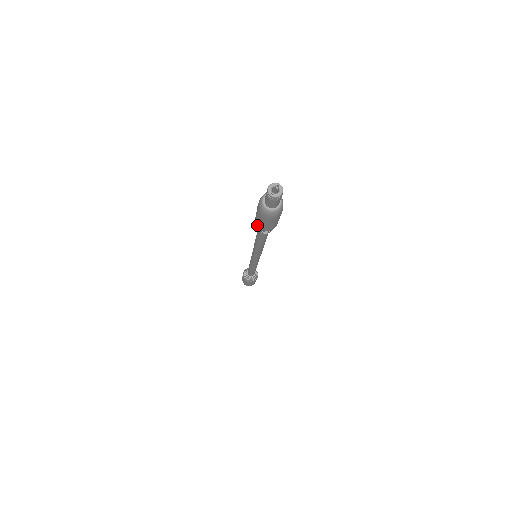
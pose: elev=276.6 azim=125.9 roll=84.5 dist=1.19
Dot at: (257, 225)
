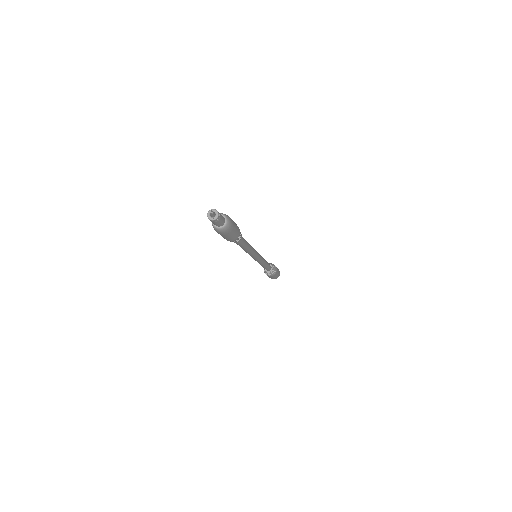
Dot at: (230, 241)
